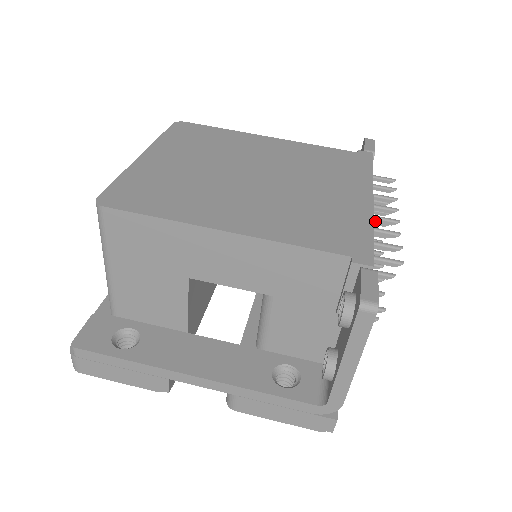
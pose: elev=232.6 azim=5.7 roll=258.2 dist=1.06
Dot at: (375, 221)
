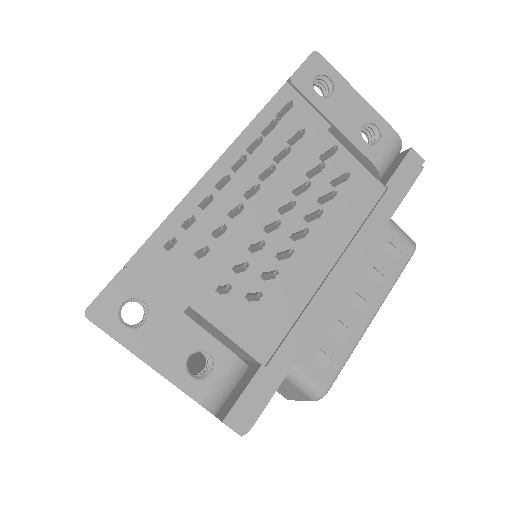
Dot at: (220, 188)
